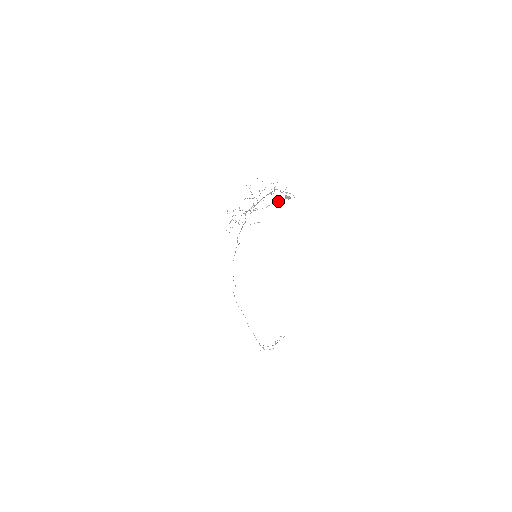
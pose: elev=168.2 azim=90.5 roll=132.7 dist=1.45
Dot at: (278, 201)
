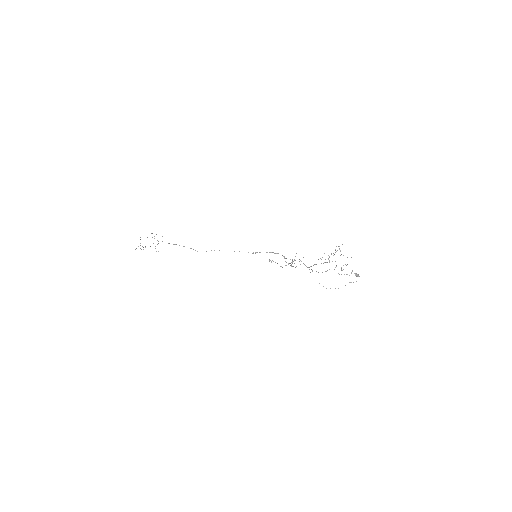
Dot at: occluded
